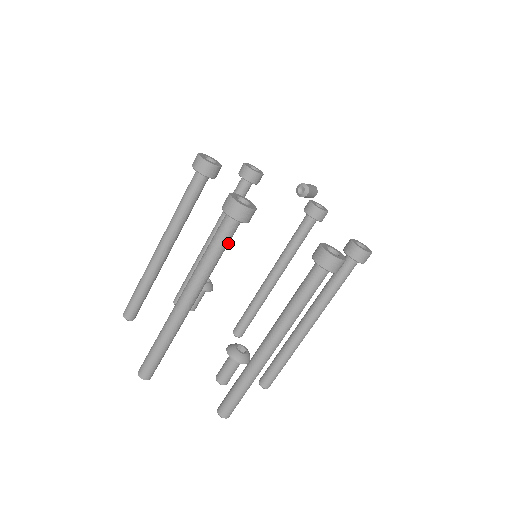
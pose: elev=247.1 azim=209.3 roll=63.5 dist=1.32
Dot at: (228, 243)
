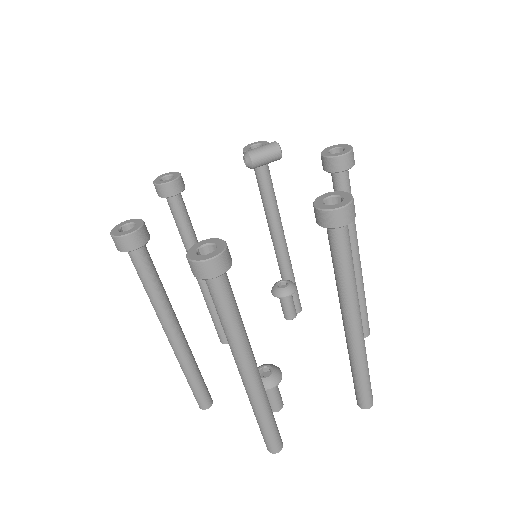
Dot at: (149, 272)
